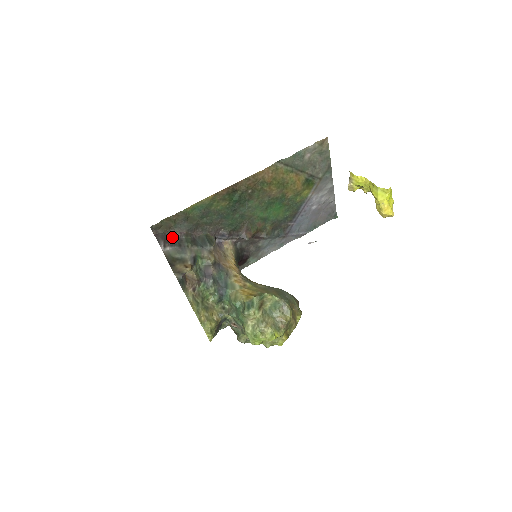
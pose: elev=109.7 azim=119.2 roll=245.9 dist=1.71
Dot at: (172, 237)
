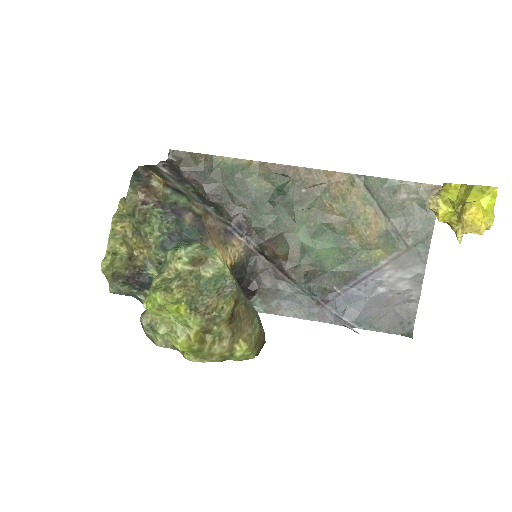
Dot at: (182, 176)
